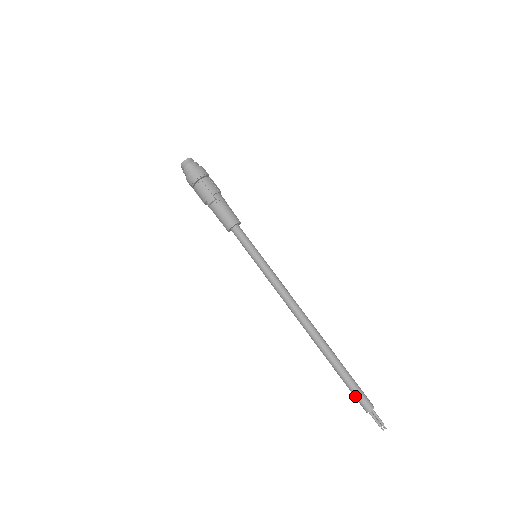
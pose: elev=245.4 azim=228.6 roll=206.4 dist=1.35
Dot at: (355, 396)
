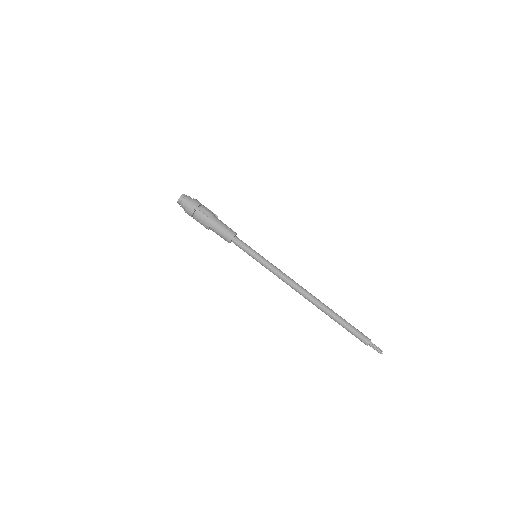
Dot at: occluded
